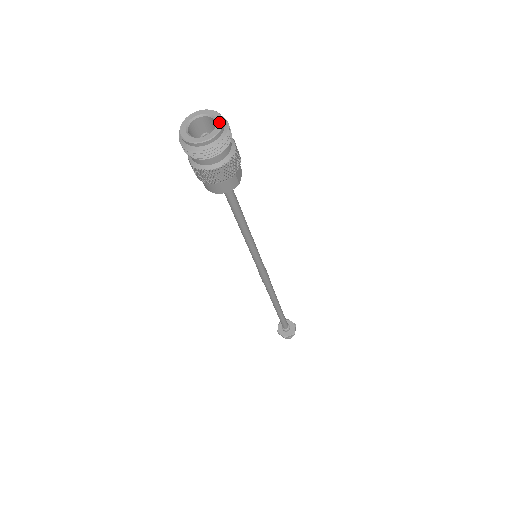
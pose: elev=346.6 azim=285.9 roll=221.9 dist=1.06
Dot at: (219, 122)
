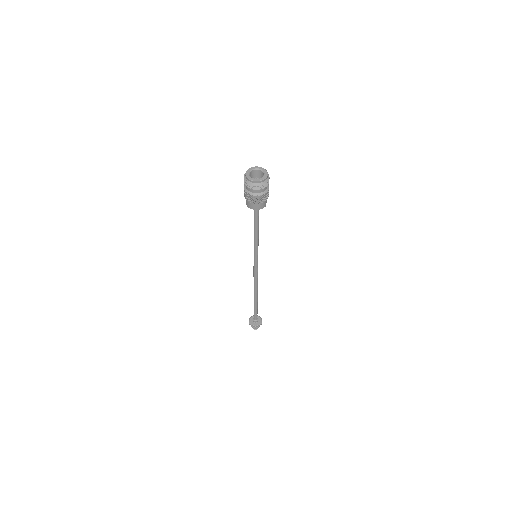
Dot at: (266, 172)
